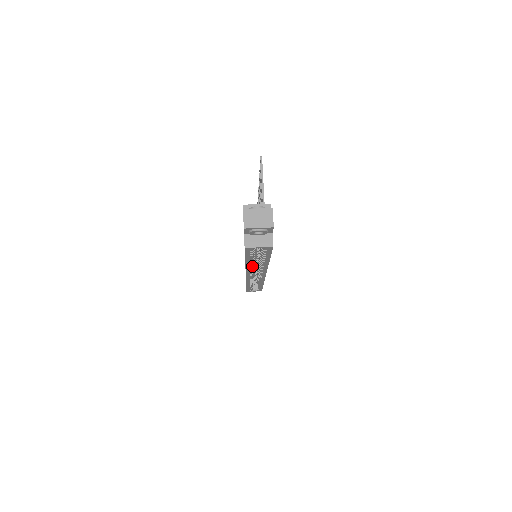
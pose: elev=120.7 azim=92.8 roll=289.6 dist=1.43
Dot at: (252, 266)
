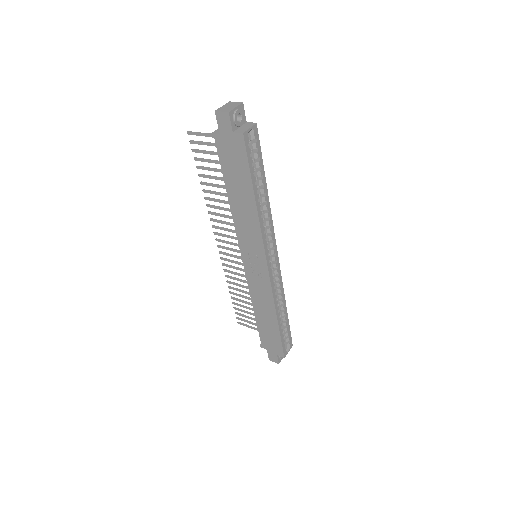
Dot at: (262, 218)
